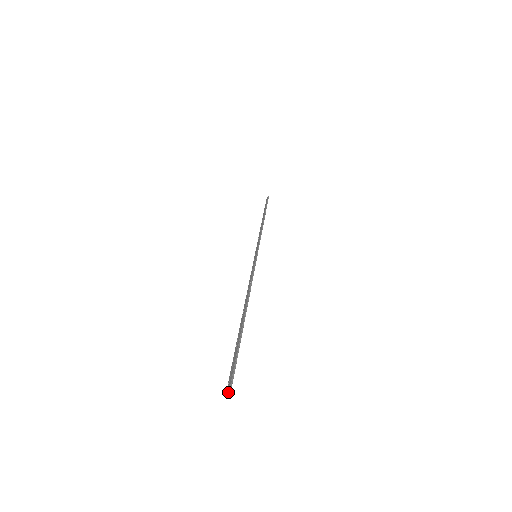
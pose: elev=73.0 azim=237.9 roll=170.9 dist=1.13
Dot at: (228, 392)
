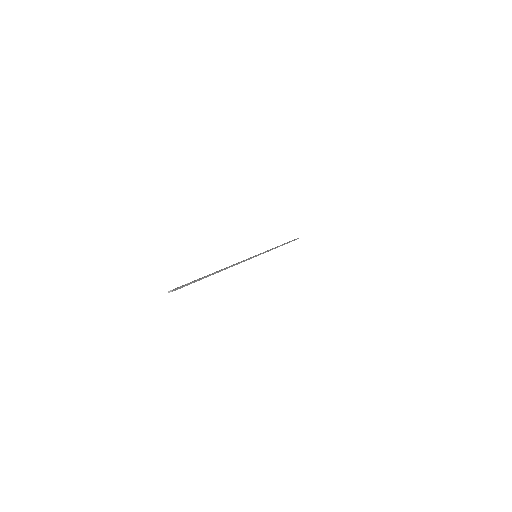
Dot at: (170, 291)
